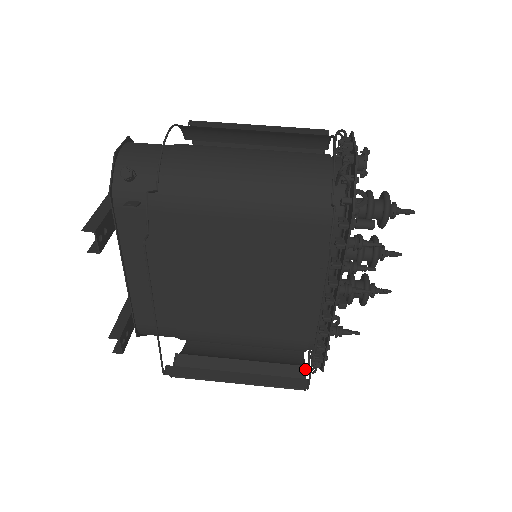
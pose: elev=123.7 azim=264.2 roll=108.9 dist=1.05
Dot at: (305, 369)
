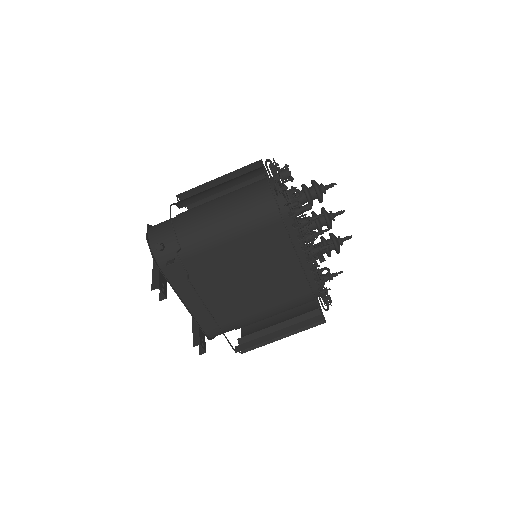
Dot at: occluded
